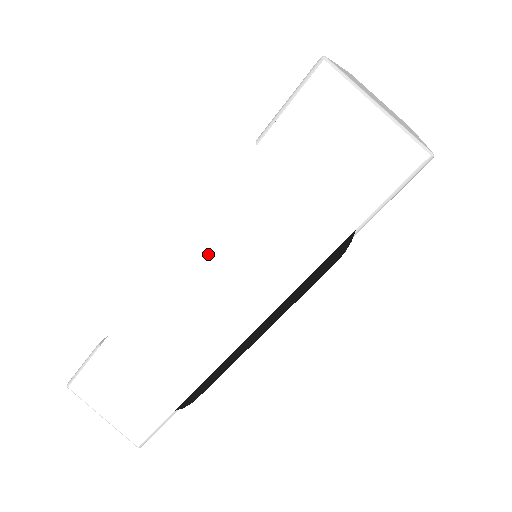
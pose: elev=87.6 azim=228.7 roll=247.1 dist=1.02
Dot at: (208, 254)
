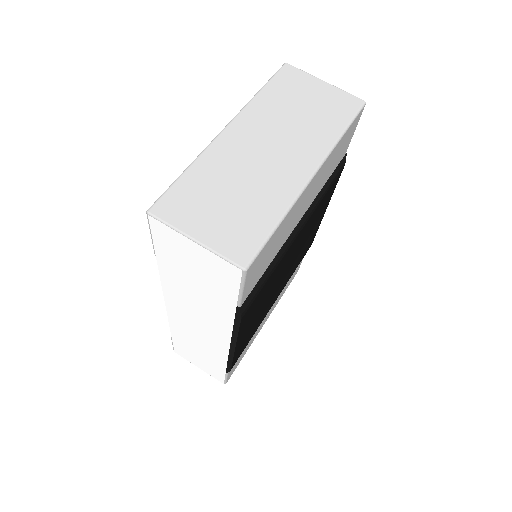
Dot at: (180, 305)
